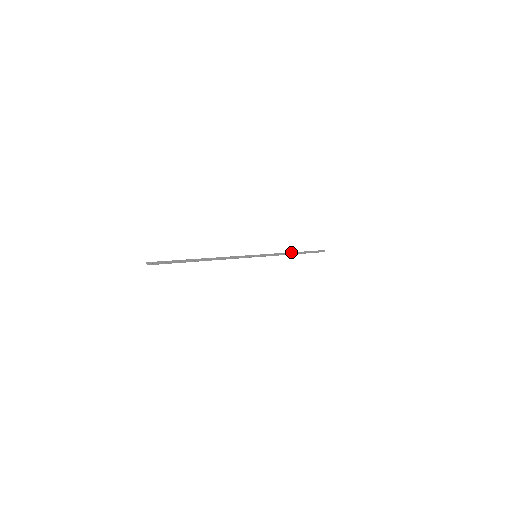
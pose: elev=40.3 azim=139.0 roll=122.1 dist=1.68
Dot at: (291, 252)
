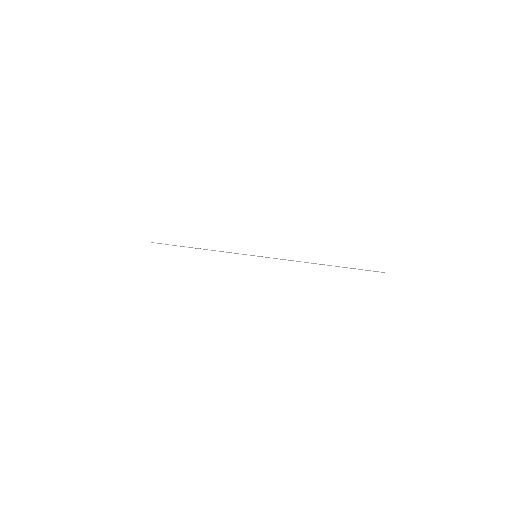
Dot at: (313, 263)
